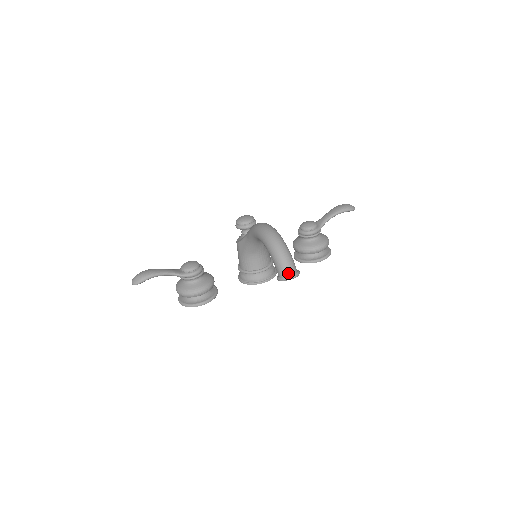
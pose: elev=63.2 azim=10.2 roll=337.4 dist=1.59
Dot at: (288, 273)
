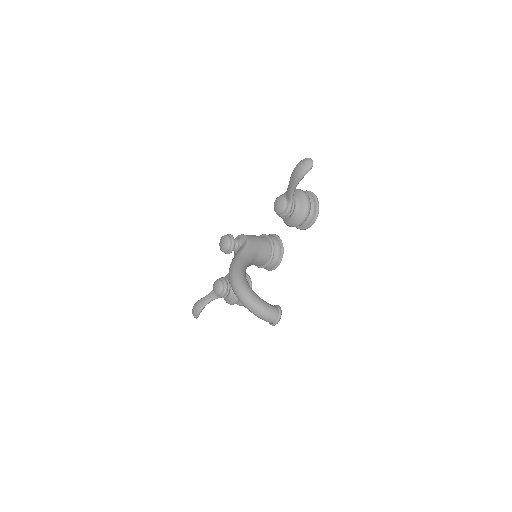
Dot at: (271, 322)
